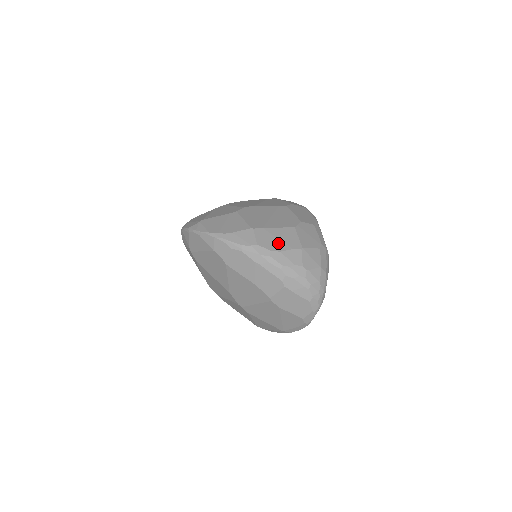
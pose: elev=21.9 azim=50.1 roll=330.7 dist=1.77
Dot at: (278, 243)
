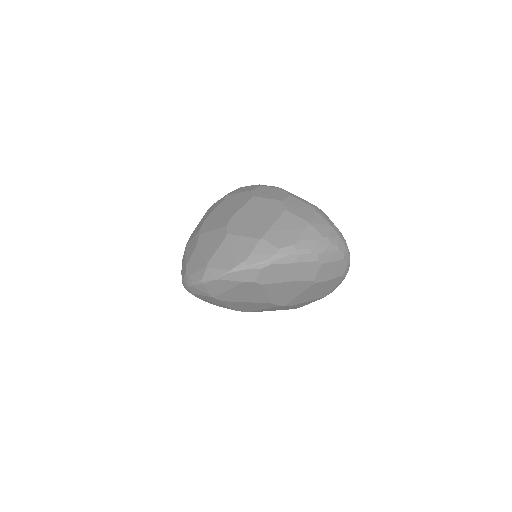
Dot at: (291, 234)
